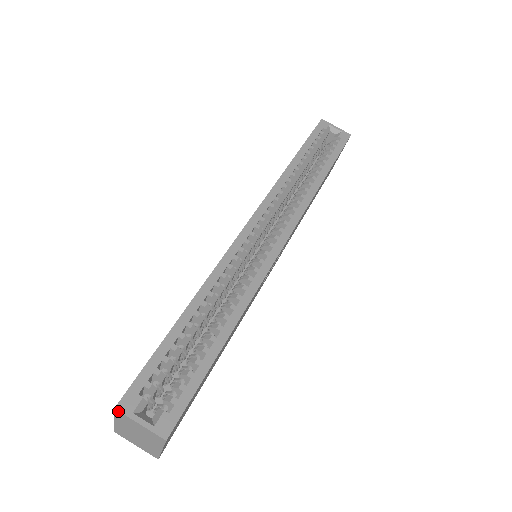
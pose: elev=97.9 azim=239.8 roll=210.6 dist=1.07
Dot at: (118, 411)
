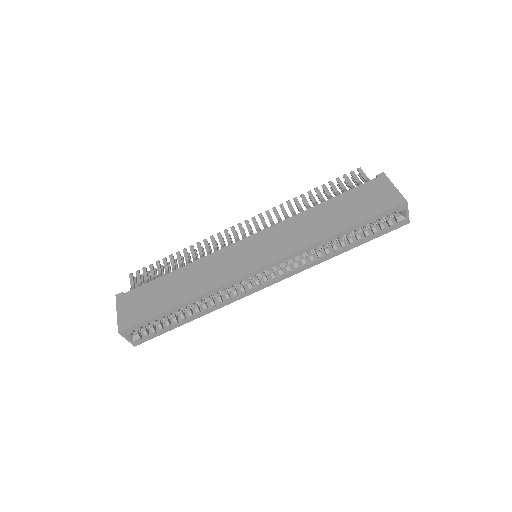
Dot at: (119, 333)
